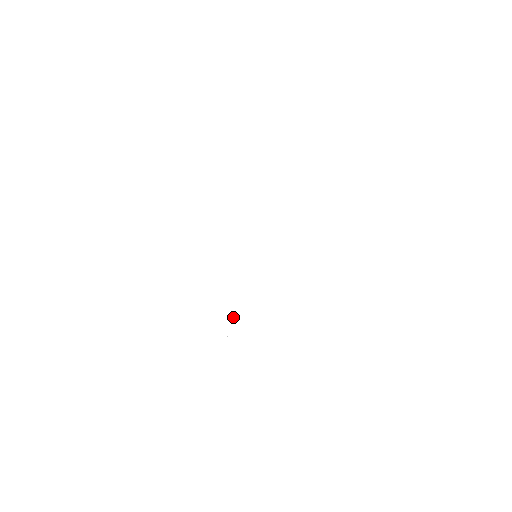
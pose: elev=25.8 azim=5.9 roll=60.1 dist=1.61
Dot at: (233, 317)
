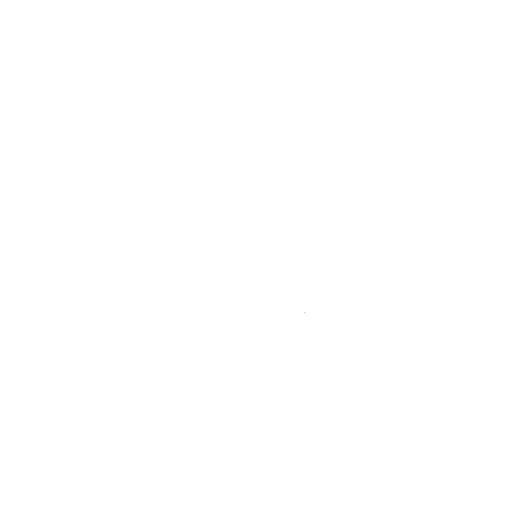
Dot at: occluded
